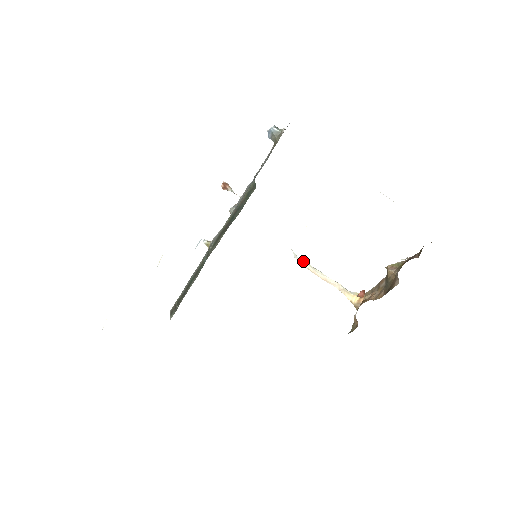
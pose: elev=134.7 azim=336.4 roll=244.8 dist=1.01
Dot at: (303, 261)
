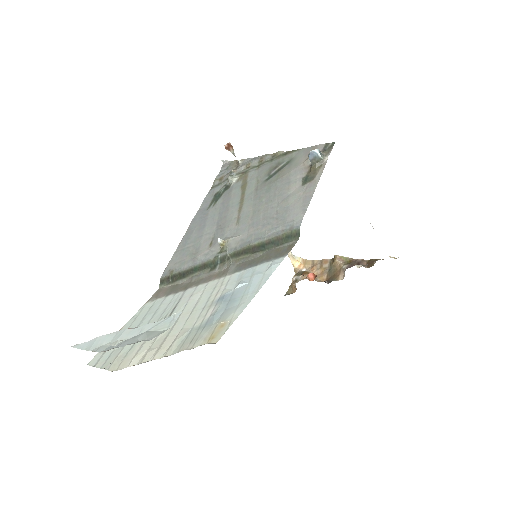
Dot at: occluded
